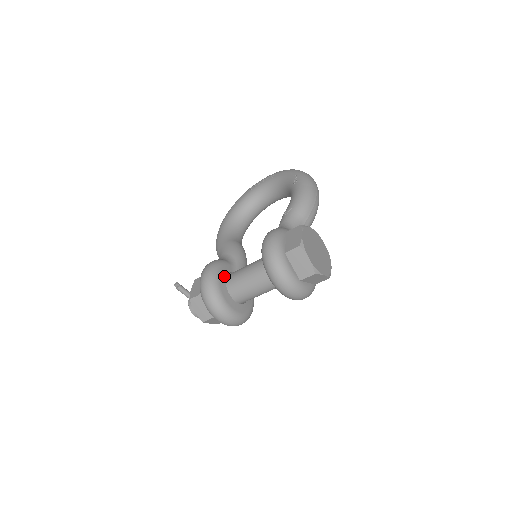
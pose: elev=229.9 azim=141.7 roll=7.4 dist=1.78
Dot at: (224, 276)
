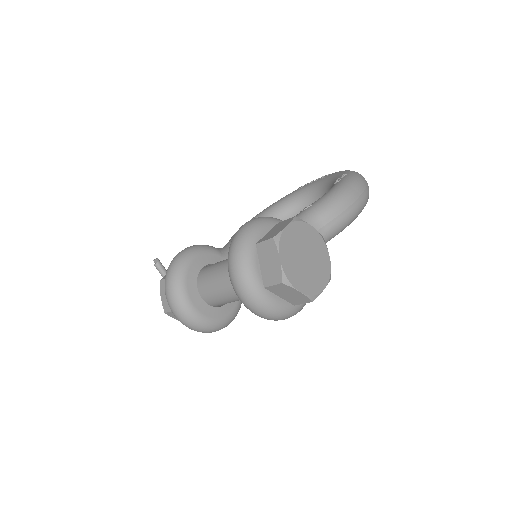
Dot at: (202, 264)
